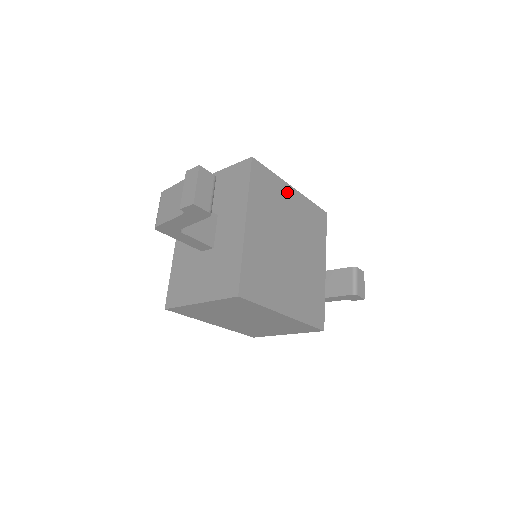
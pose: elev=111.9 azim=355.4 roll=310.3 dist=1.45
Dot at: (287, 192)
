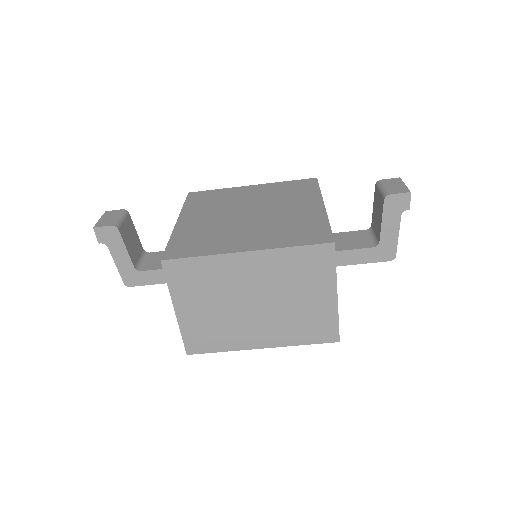
Dot at: (242, 190)
